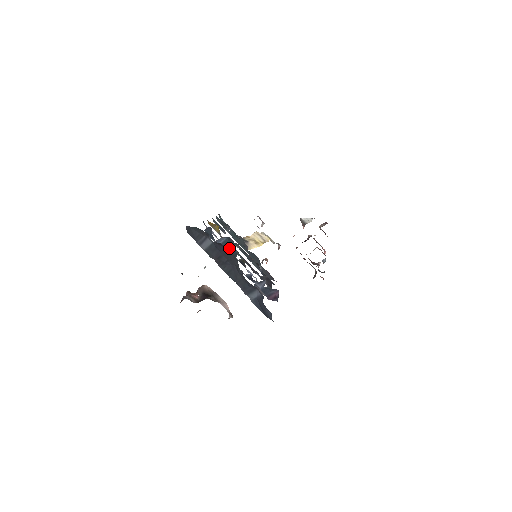
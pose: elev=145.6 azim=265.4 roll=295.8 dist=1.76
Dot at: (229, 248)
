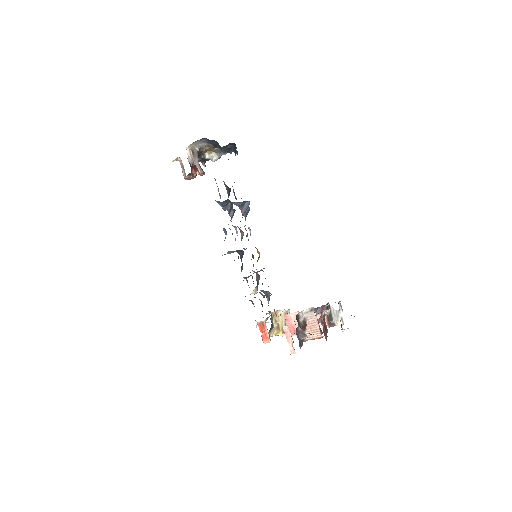
Dot at: occluded
